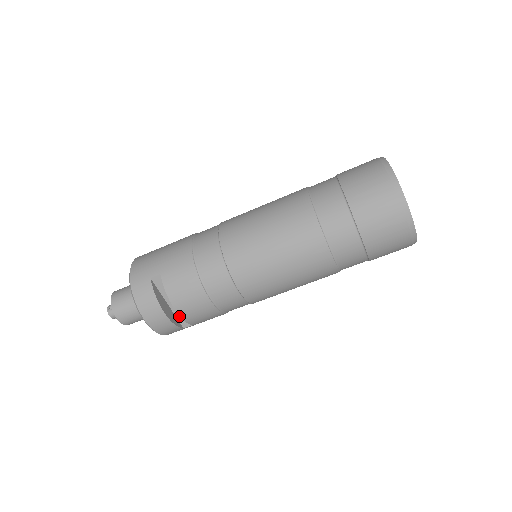
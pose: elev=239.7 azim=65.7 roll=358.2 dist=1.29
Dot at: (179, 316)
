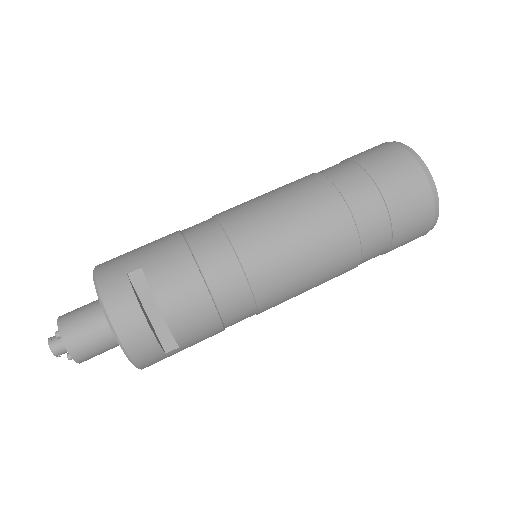
Dot at: (161, 333)
